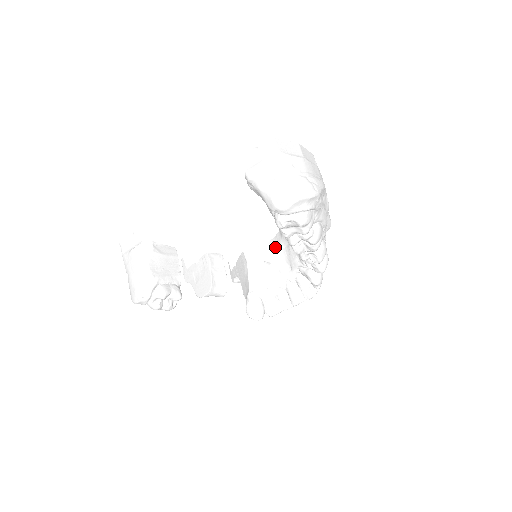
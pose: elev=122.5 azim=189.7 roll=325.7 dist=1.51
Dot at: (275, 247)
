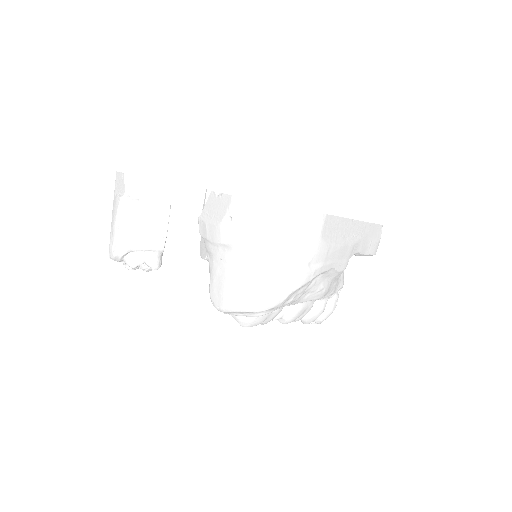
Dot at: occluded
